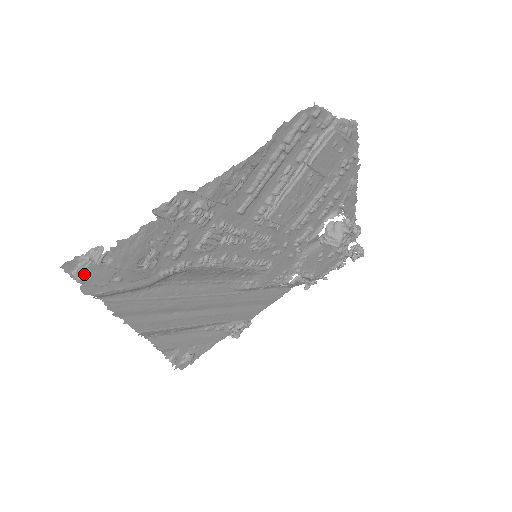
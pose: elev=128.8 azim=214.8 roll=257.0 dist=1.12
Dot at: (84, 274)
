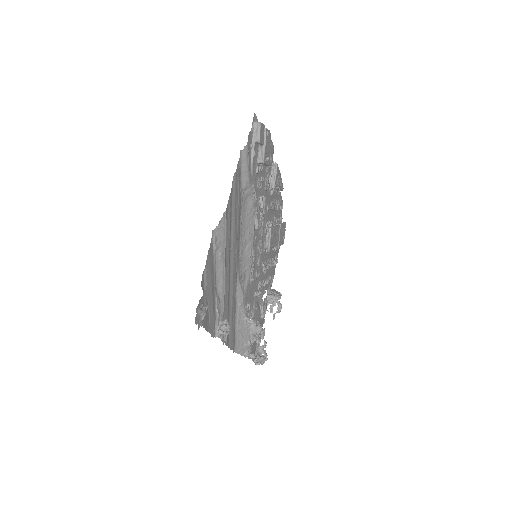
Dot at: (262, 125)
